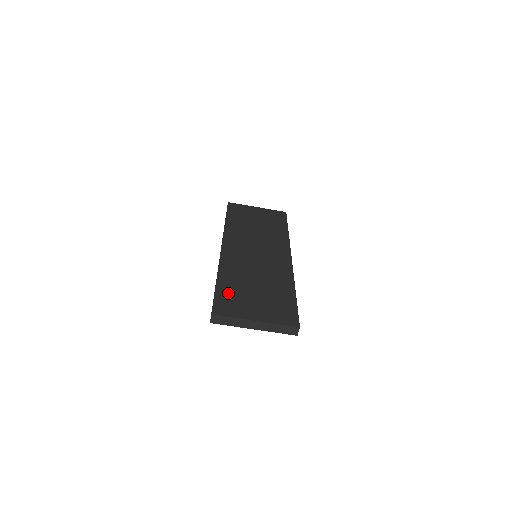
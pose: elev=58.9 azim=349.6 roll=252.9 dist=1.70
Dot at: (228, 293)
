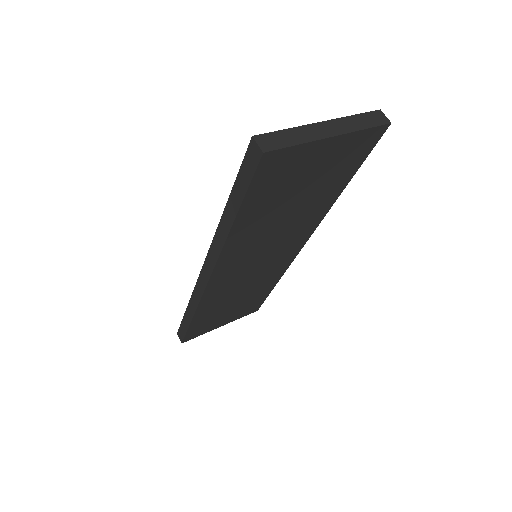
Dot at: occluded
